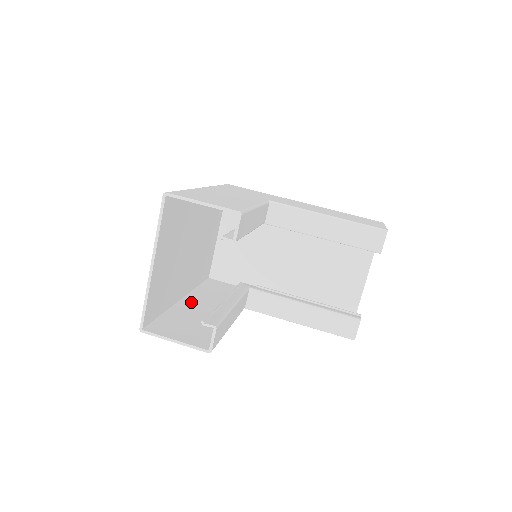
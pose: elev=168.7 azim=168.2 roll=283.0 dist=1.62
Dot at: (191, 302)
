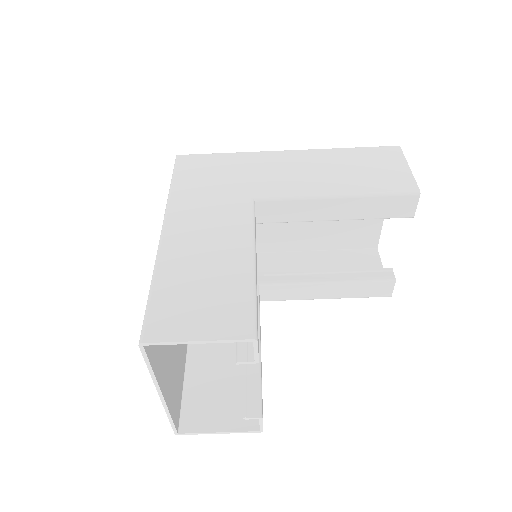
Dot at: occluded
